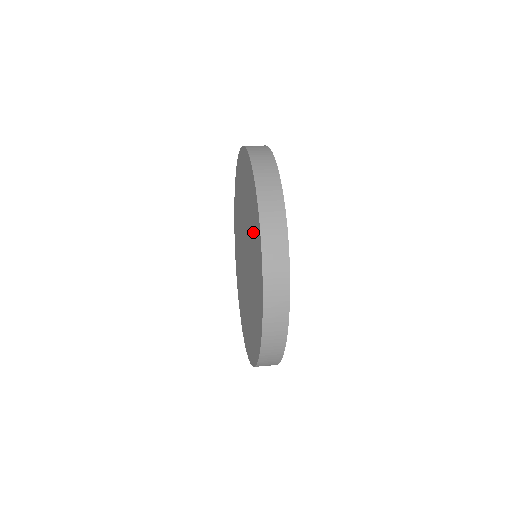
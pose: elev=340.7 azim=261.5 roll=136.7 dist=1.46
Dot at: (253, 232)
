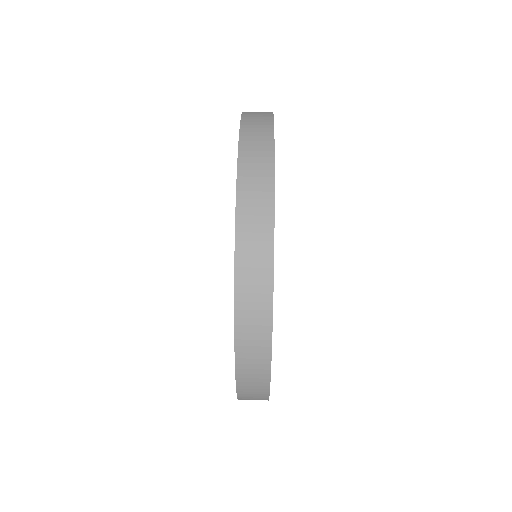
Dot at: occluded
